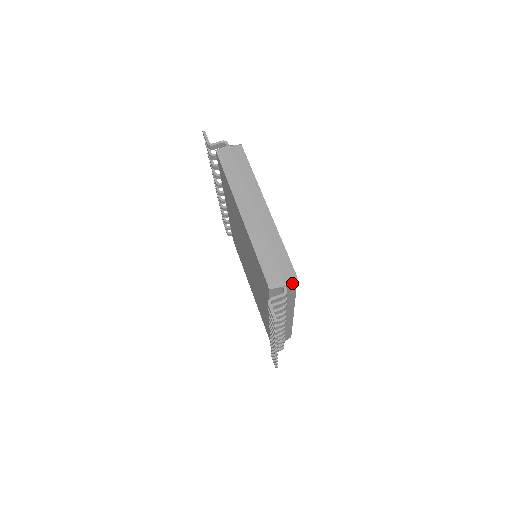
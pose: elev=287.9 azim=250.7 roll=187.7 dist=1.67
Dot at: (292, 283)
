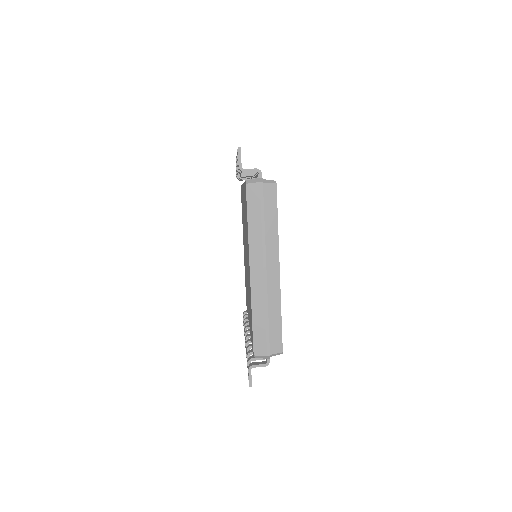
Dot at: occluded
